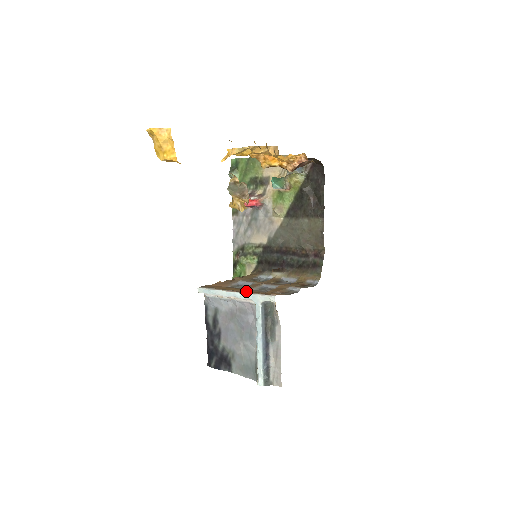
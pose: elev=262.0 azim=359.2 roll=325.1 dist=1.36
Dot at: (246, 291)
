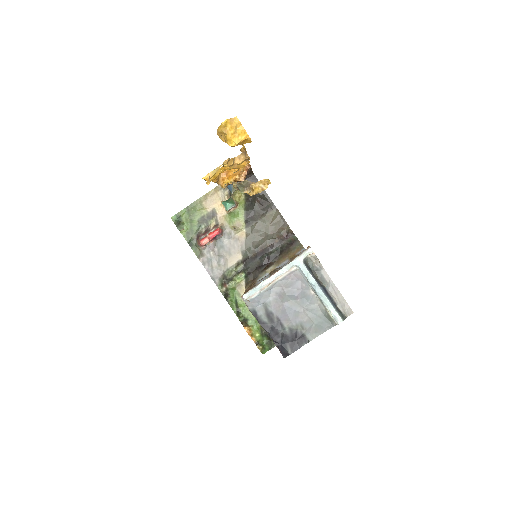
Dot at: occluded
